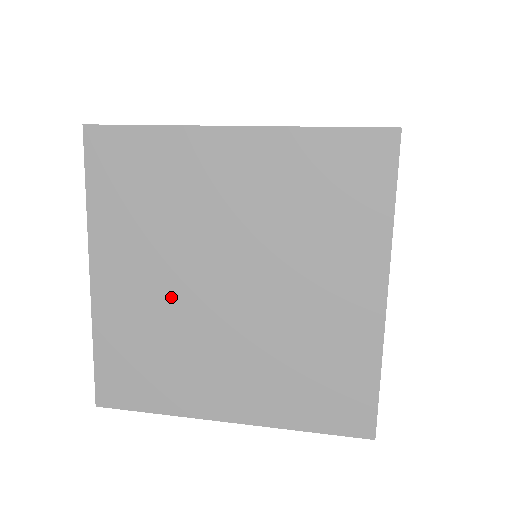
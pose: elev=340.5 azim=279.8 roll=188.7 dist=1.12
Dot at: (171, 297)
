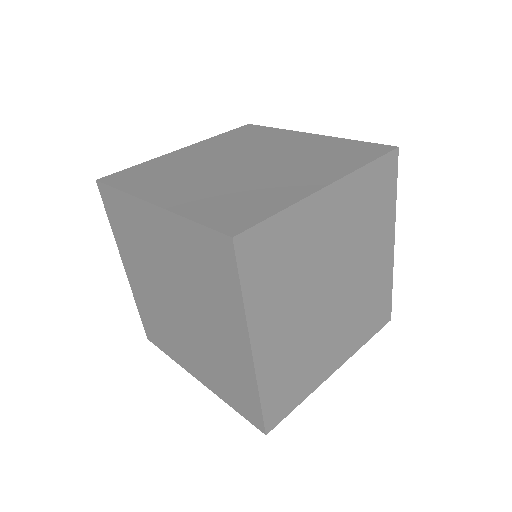
Dot at: (304, 324)
